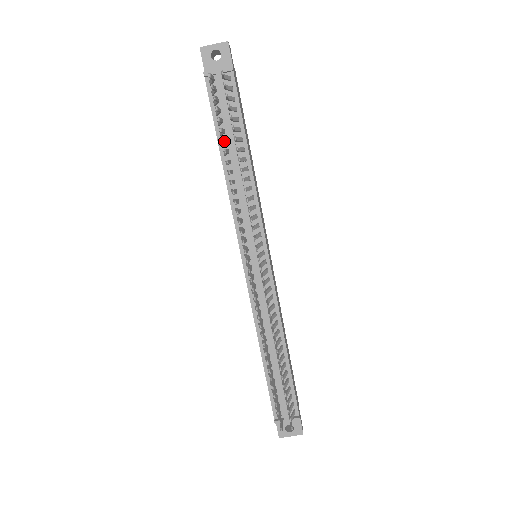
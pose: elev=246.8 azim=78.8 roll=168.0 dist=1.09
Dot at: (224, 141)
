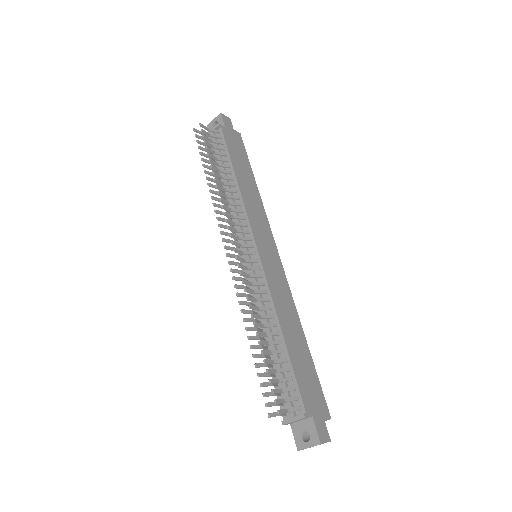
Dot at: (205, 166)
